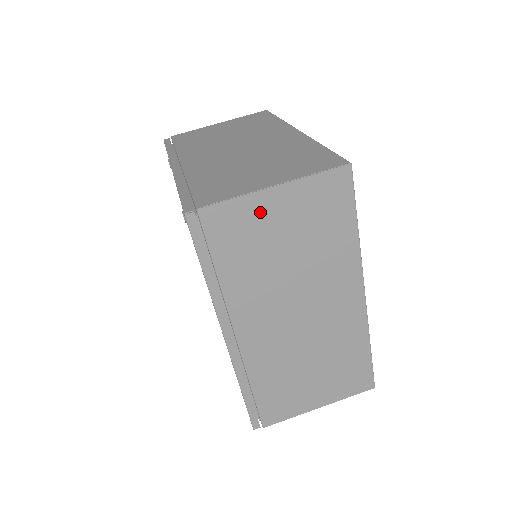
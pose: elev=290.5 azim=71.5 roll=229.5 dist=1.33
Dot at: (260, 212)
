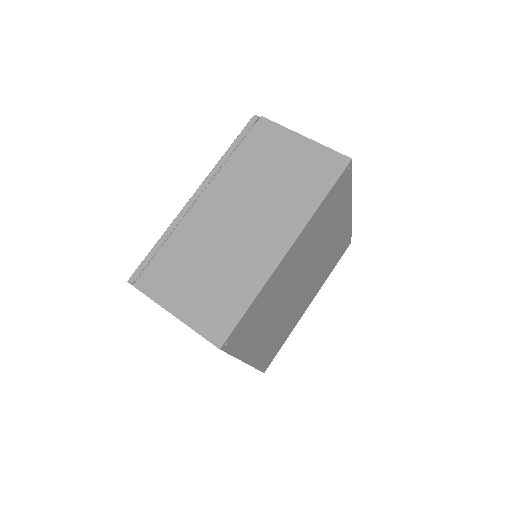
Dot at: (285, 142)
